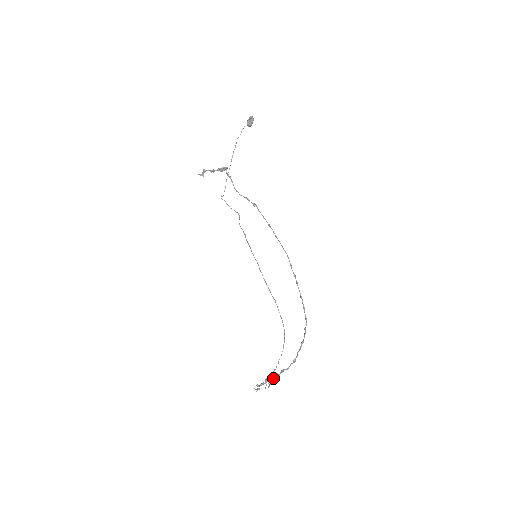
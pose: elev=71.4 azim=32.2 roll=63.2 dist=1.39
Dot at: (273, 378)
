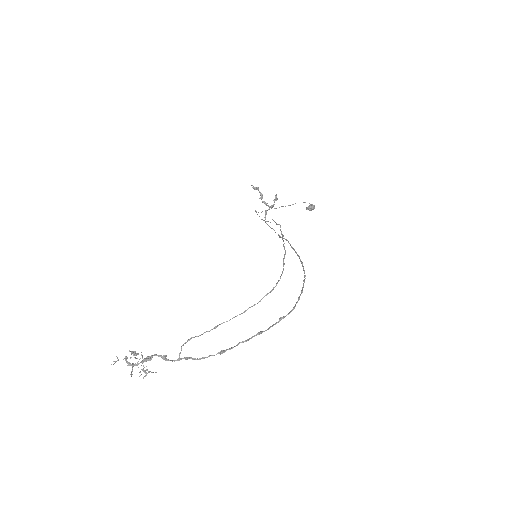
Dot at: (165, 359)
